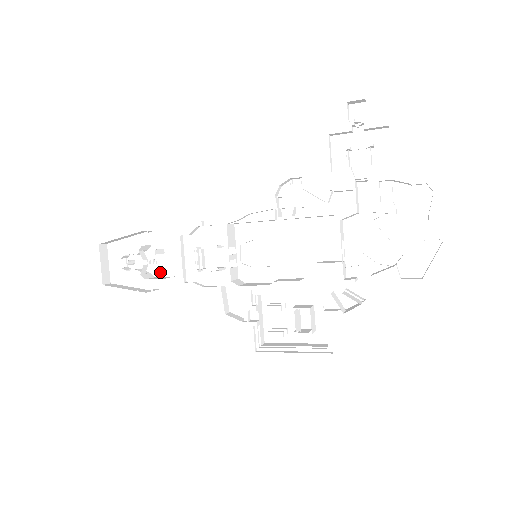
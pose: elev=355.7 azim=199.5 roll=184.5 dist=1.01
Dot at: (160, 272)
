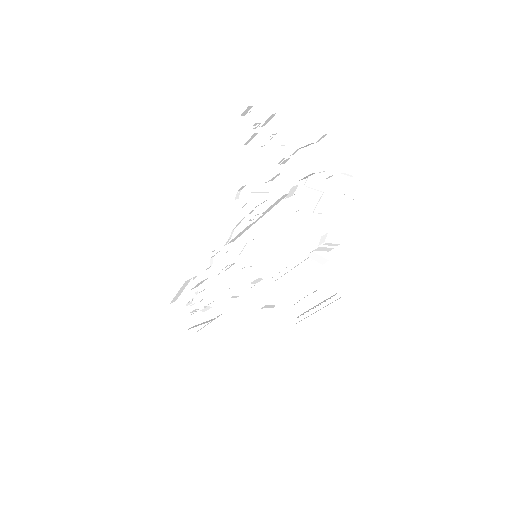
Dot at: (210, 302)
